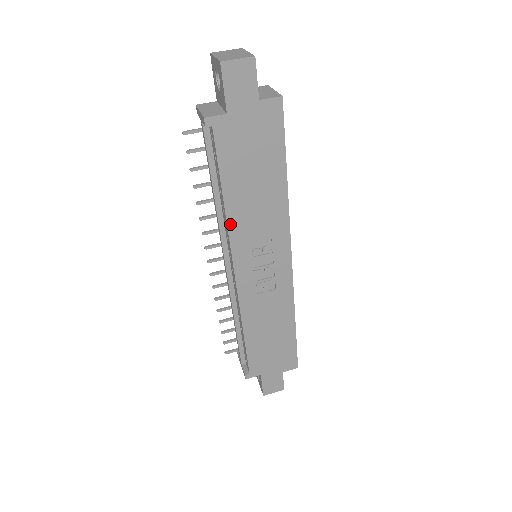
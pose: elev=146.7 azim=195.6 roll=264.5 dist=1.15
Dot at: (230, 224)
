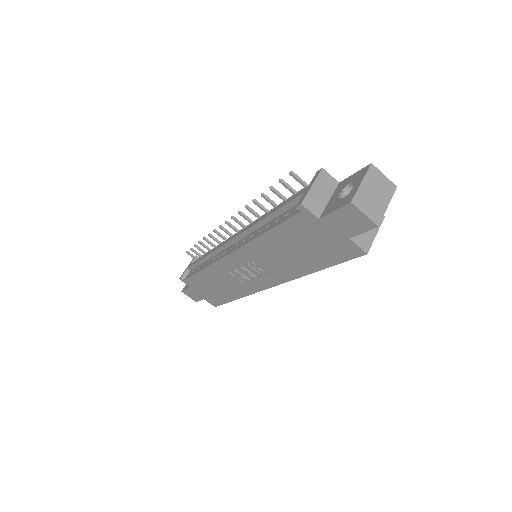
Dot at: (252, 243)
